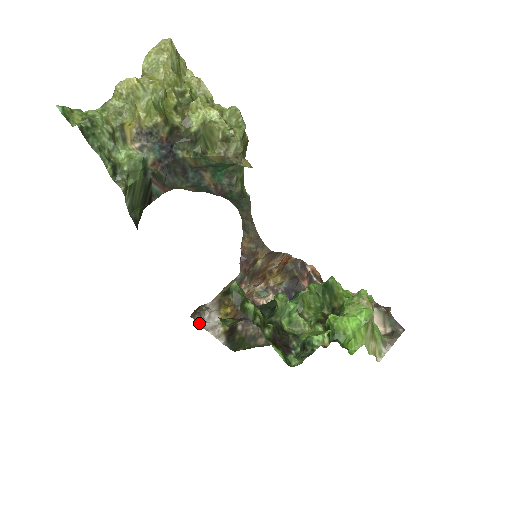
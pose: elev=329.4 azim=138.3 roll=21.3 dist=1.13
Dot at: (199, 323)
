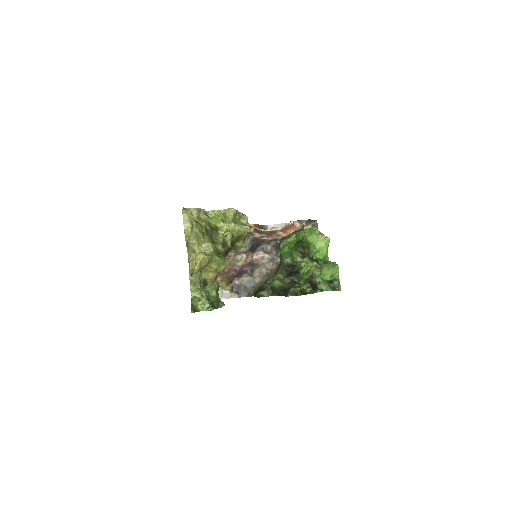
Dot at: occluded
